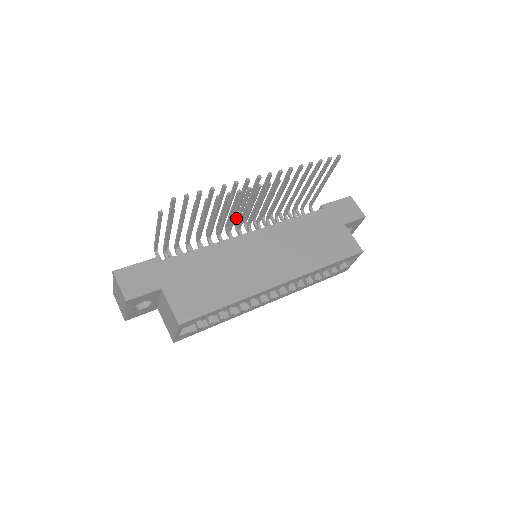
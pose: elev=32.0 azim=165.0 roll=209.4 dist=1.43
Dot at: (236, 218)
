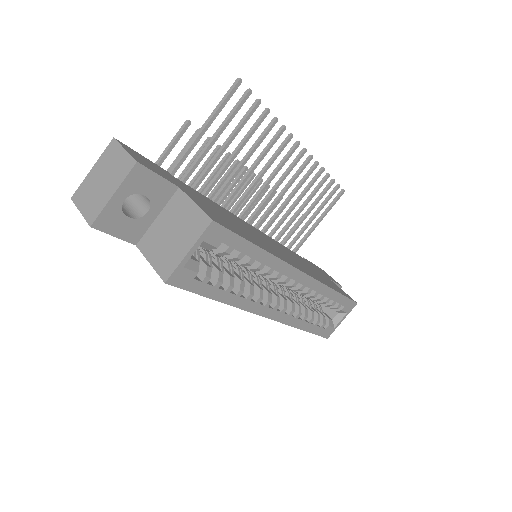
Dot at: occluded
